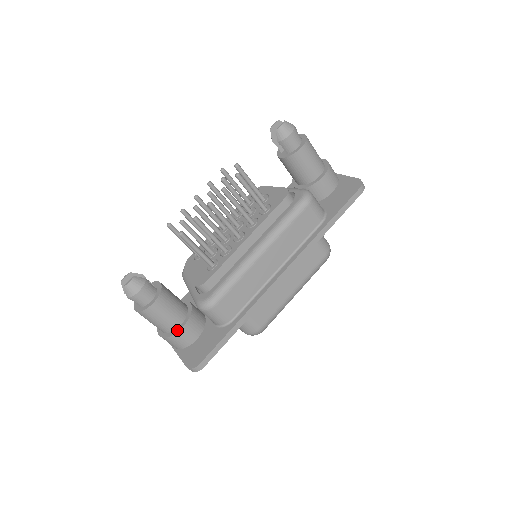
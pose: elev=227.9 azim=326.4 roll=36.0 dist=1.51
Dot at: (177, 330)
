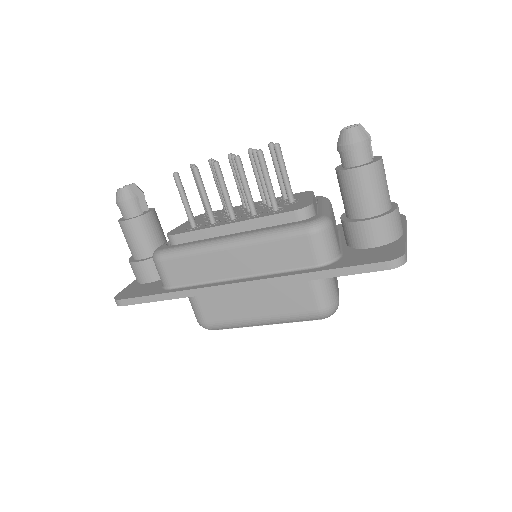
Dot at: (136, 260)
